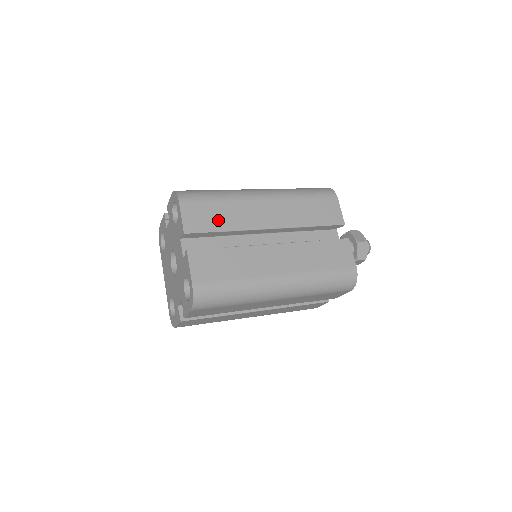
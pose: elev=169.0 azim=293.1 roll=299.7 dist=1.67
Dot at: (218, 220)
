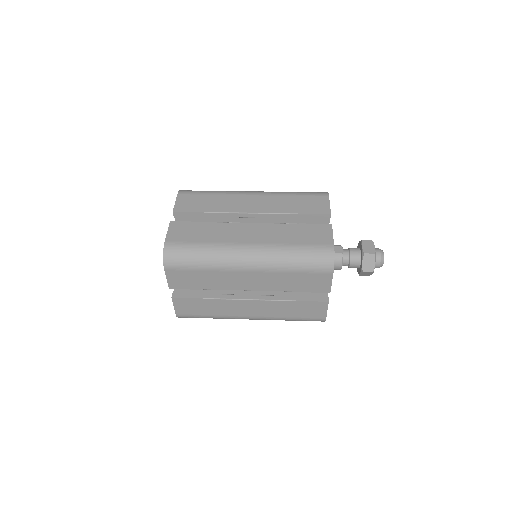
Dot at: (199, 283)
